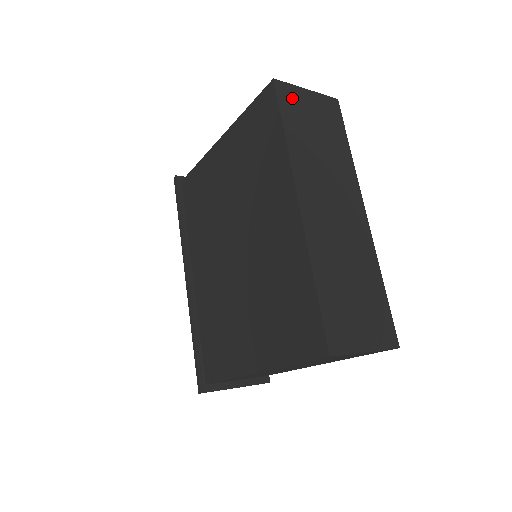
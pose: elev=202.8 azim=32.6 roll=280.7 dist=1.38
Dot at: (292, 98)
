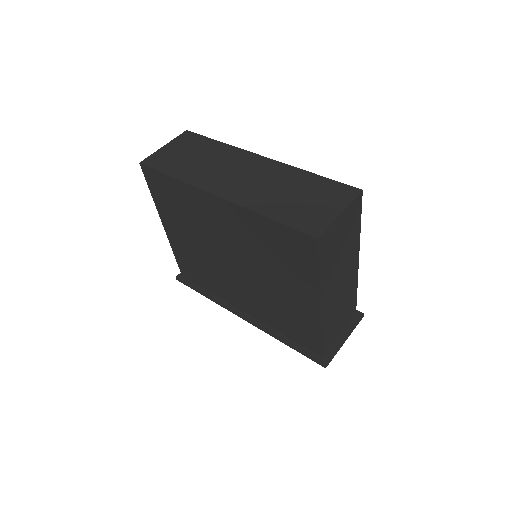
Dot at: (159, 159)
